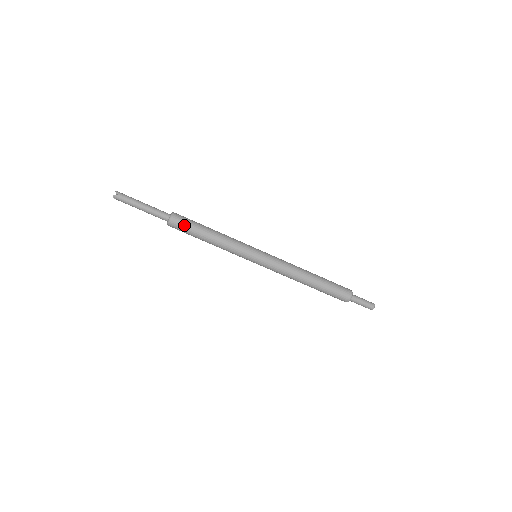
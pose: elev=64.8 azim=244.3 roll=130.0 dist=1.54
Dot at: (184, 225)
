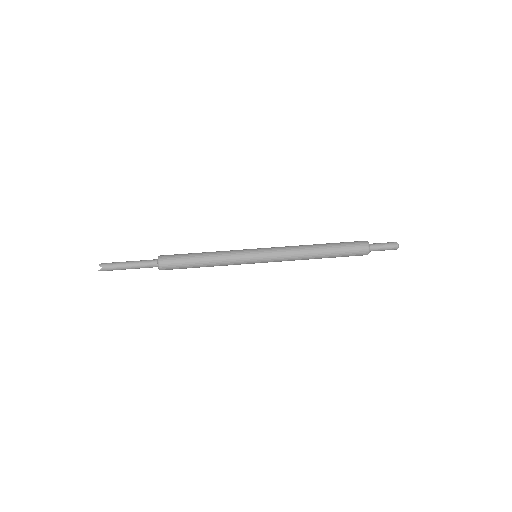
Dot at: (174, 255)
